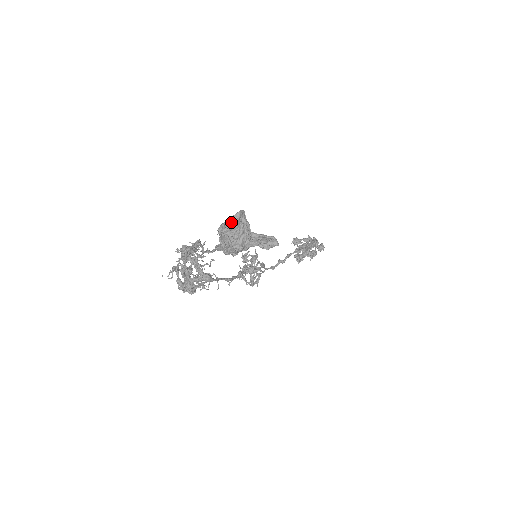
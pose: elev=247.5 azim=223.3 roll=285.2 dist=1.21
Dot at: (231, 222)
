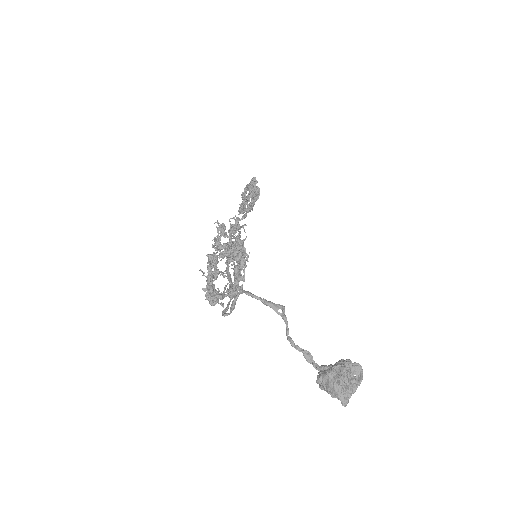
Dot at: (348, 371)
